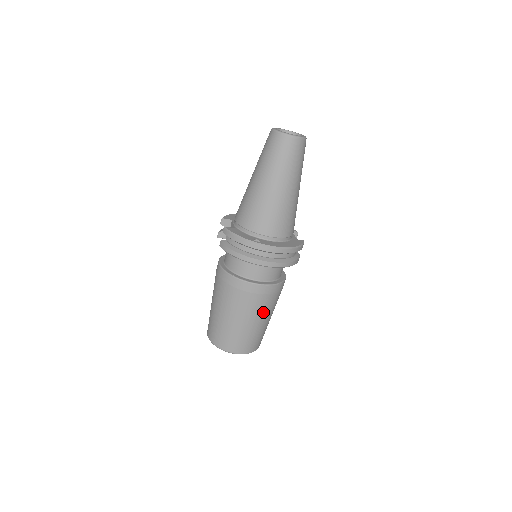
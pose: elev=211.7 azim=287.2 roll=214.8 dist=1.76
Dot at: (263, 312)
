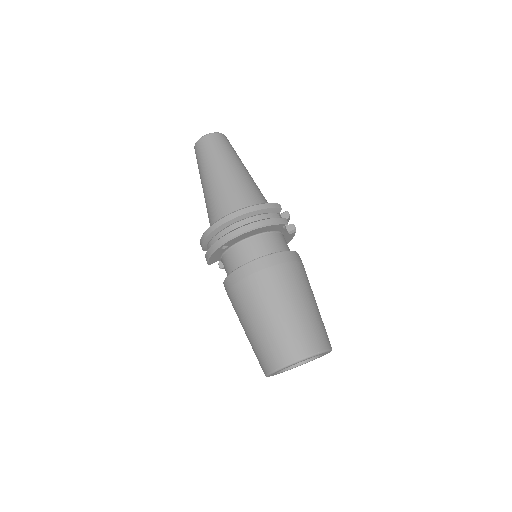
Dot at: (277, 293)
